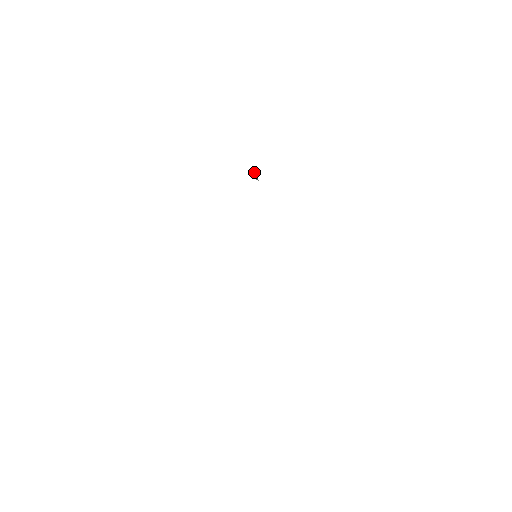
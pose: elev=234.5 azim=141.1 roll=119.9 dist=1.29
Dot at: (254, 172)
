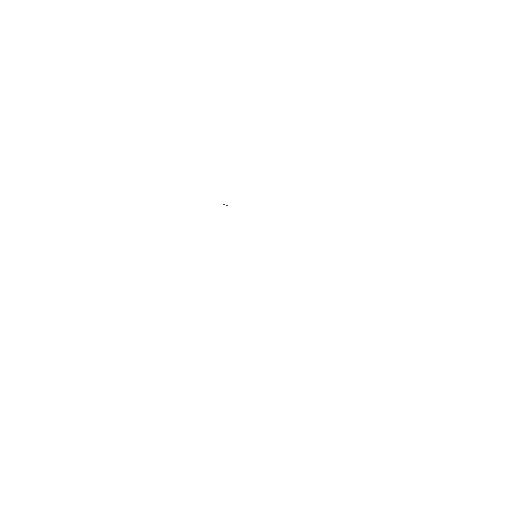
Dot at: occluded
